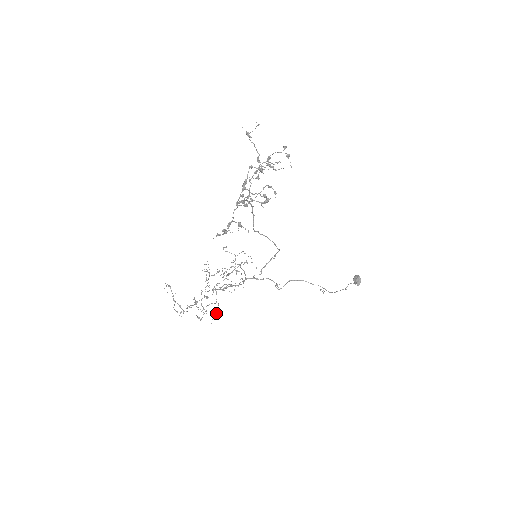
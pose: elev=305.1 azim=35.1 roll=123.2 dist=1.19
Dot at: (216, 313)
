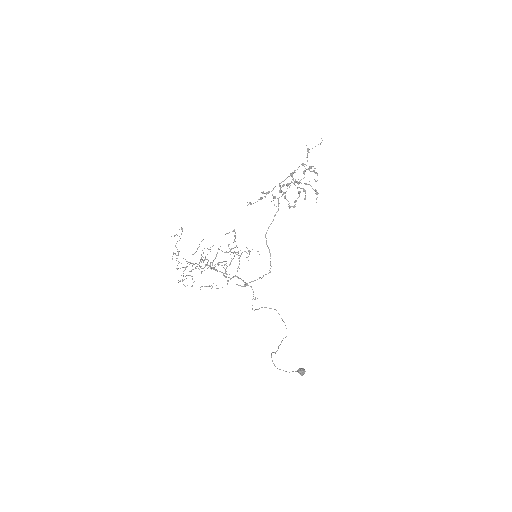
Dot at: occluded
